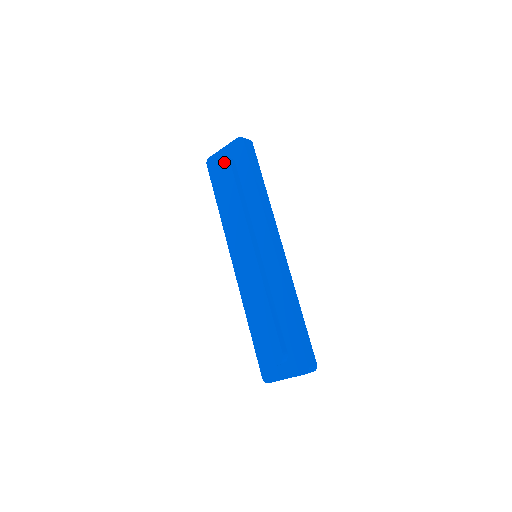
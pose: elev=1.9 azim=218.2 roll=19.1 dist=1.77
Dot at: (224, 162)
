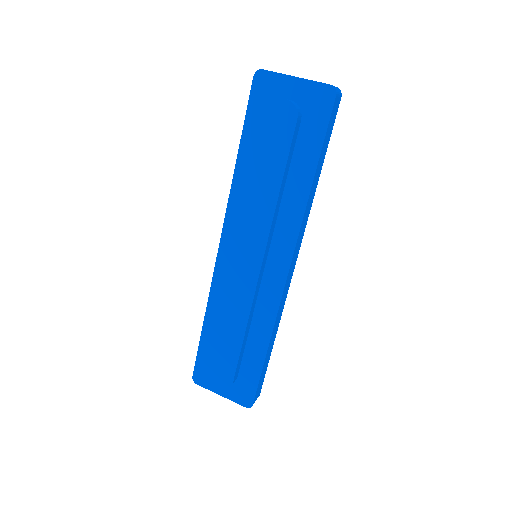
Dot at: (287, 111)
